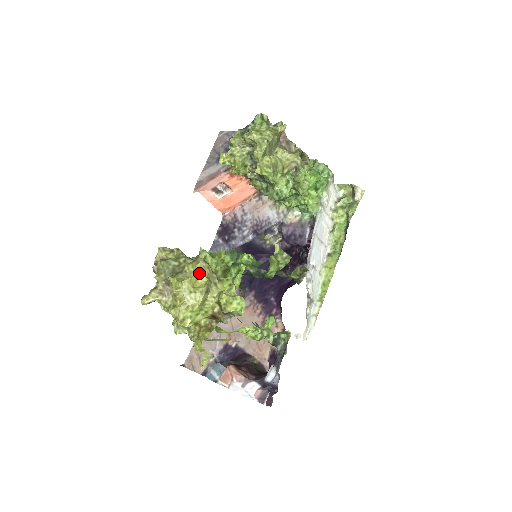
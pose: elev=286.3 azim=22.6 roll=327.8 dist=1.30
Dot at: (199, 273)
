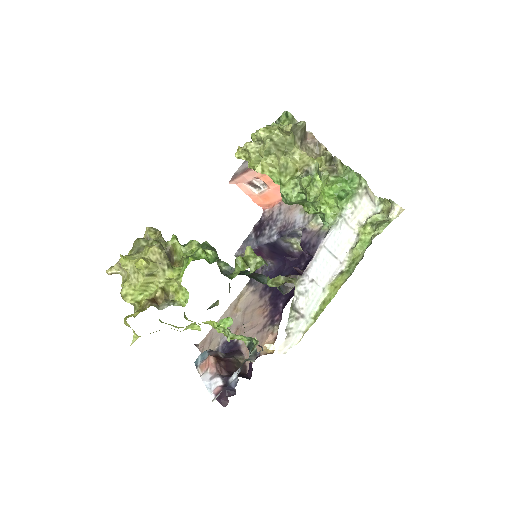
Dot at: (147, 256)
